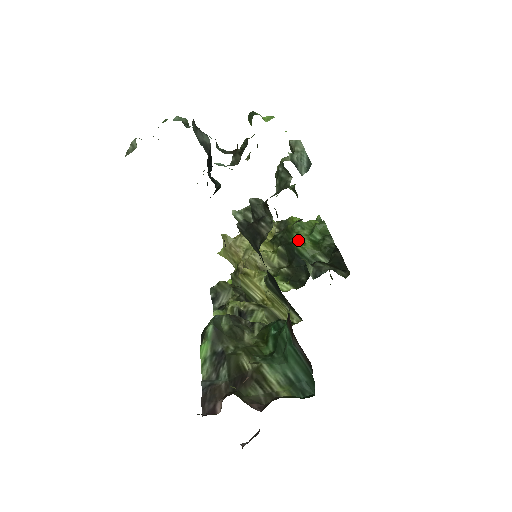
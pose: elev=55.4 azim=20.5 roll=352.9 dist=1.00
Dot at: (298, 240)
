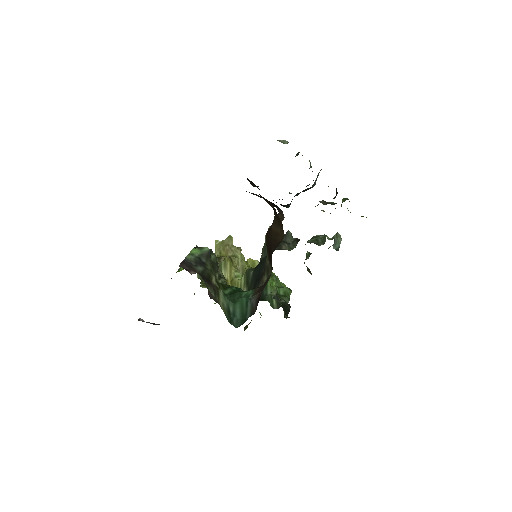
Dot at: (271, 282)
